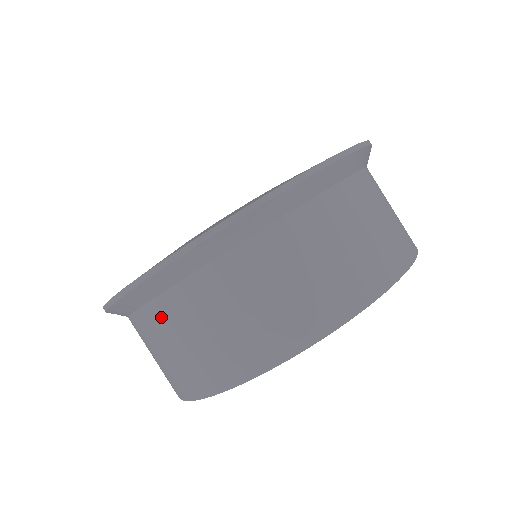
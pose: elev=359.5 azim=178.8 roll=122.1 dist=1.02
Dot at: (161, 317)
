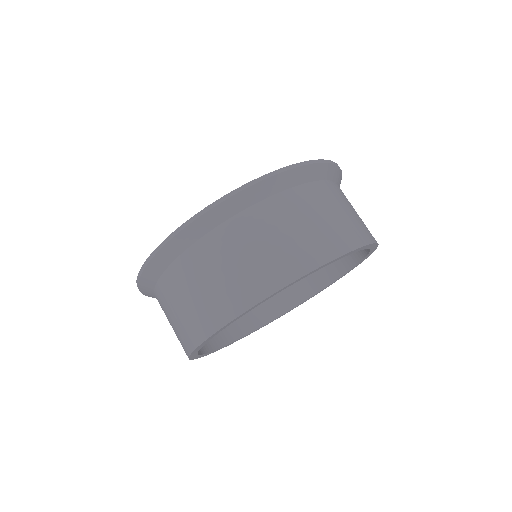
Dot at: occluded
